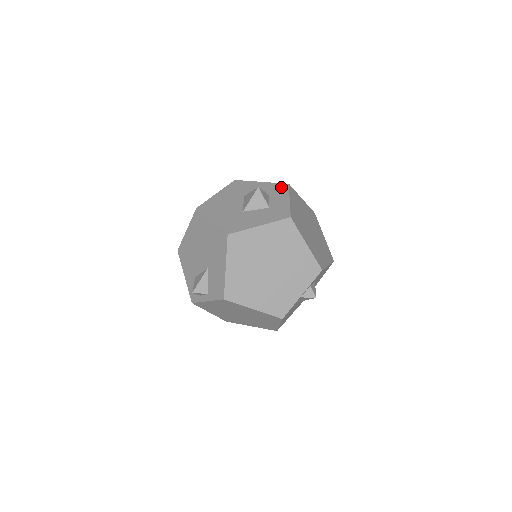
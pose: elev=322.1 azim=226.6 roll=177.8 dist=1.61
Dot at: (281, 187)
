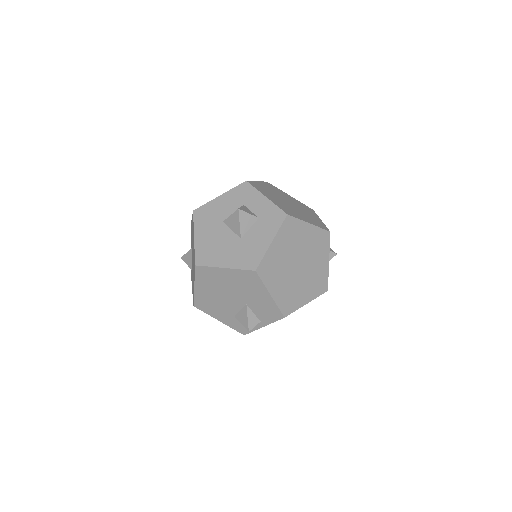
Dot at: (244, 189)
